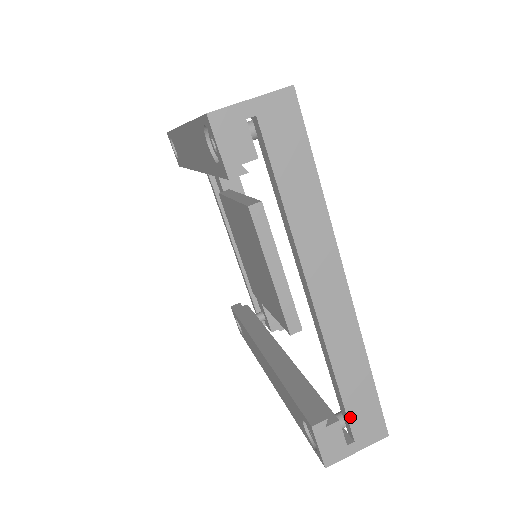
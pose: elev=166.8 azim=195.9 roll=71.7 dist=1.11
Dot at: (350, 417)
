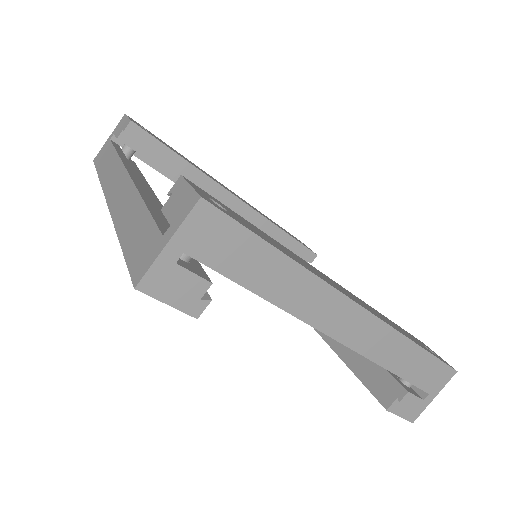
Dot at: (417, 384)
